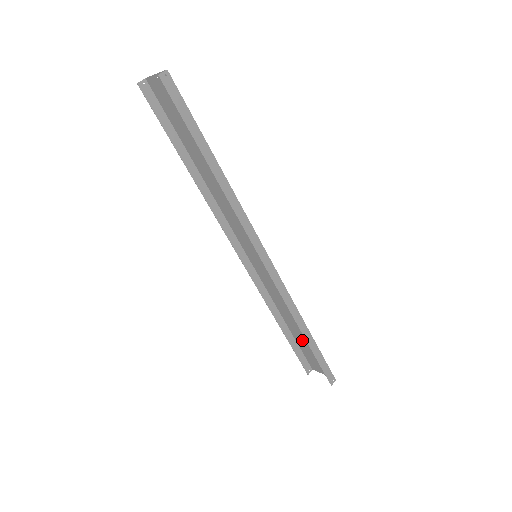
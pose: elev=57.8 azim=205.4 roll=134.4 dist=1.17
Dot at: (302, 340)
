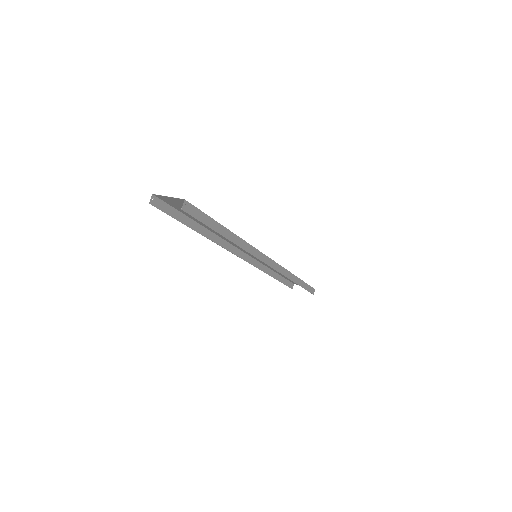
Dot at: occluded
